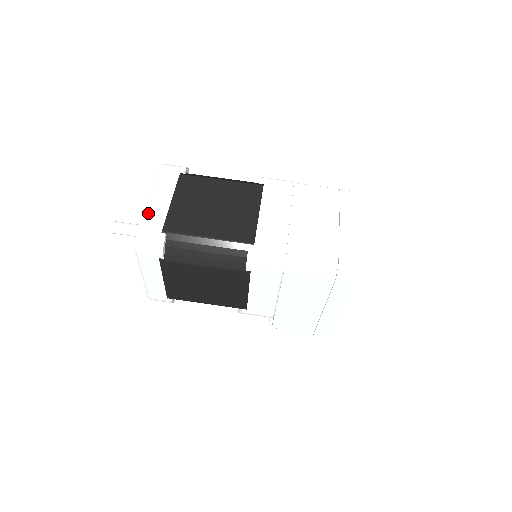
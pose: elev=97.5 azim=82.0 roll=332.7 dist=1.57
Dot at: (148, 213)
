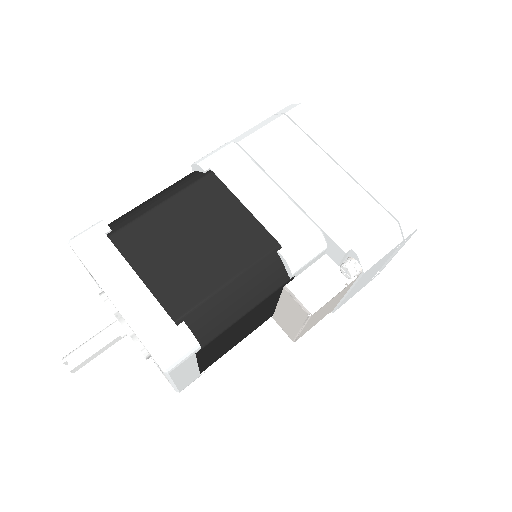
Dot at: occluded
